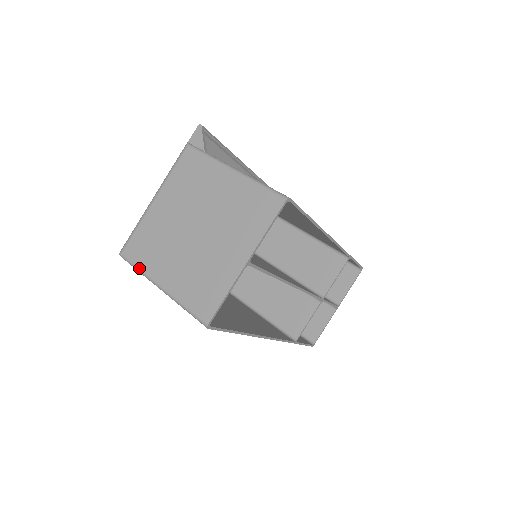
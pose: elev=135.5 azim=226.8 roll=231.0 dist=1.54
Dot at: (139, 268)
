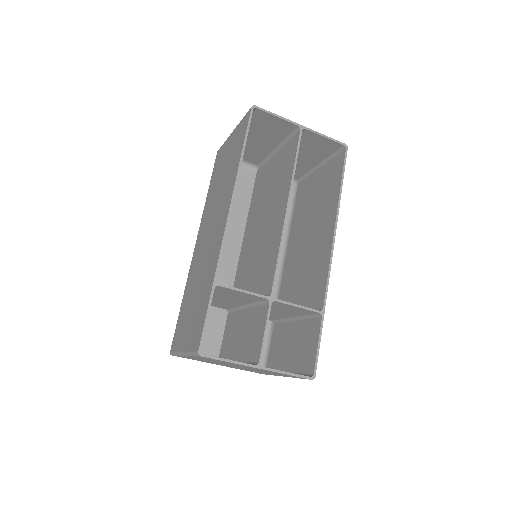
Dot at: occluded
